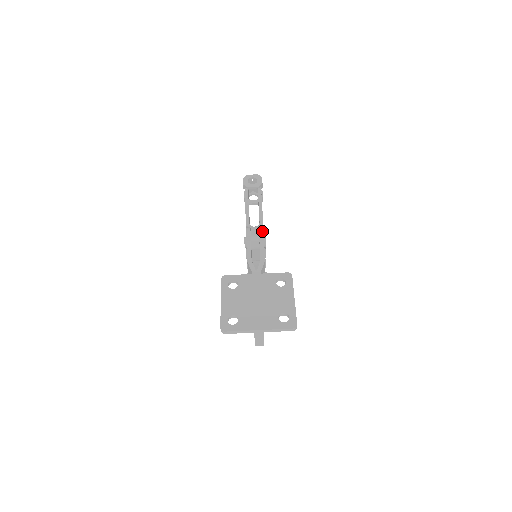
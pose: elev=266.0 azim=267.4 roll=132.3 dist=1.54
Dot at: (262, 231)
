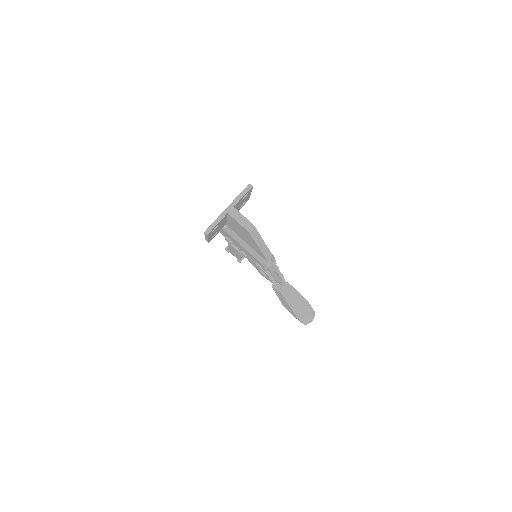
Dot at: occluded
